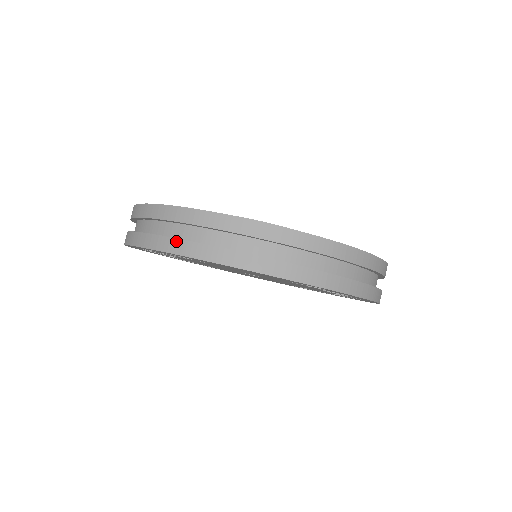
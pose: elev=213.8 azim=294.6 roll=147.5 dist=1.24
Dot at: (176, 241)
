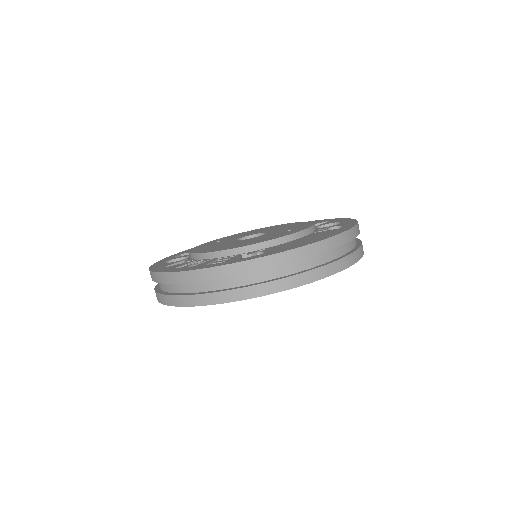
Dot at: (280, 281)
